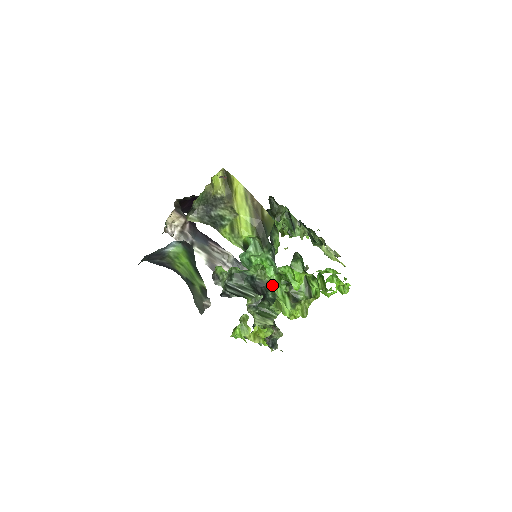
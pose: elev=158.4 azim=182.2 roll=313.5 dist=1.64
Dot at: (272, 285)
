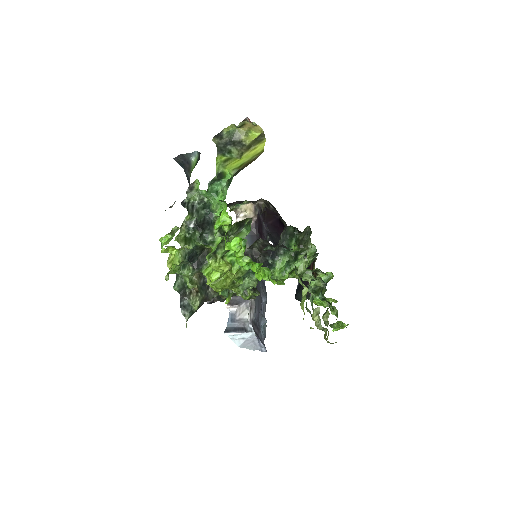
Dot at: occluded
